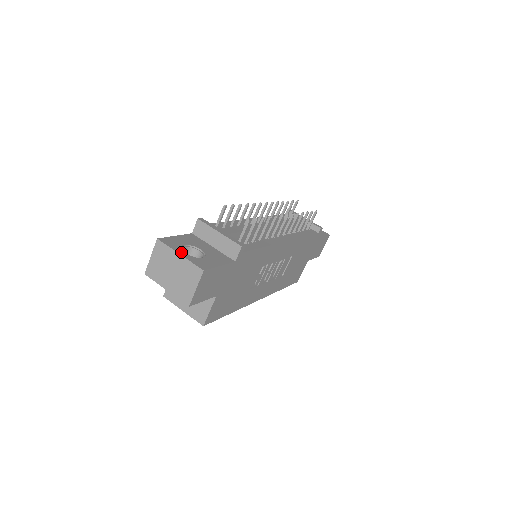
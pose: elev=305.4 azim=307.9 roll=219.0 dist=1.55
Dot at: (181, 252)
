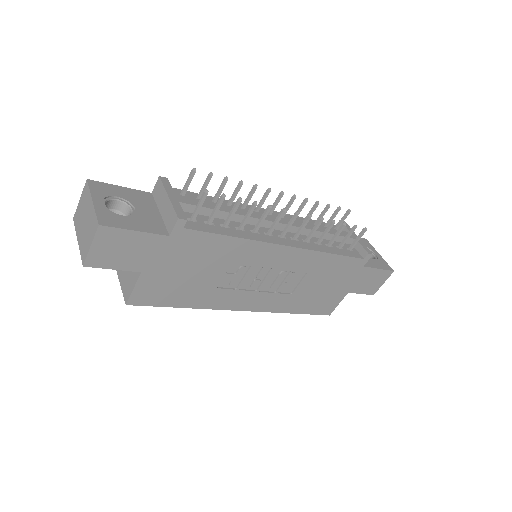
Dot at: (98, 200)
